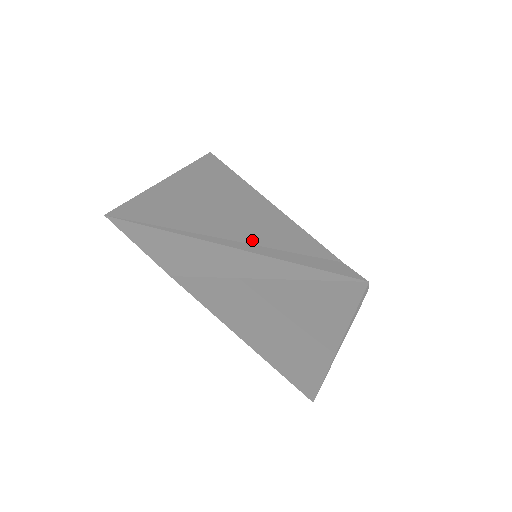
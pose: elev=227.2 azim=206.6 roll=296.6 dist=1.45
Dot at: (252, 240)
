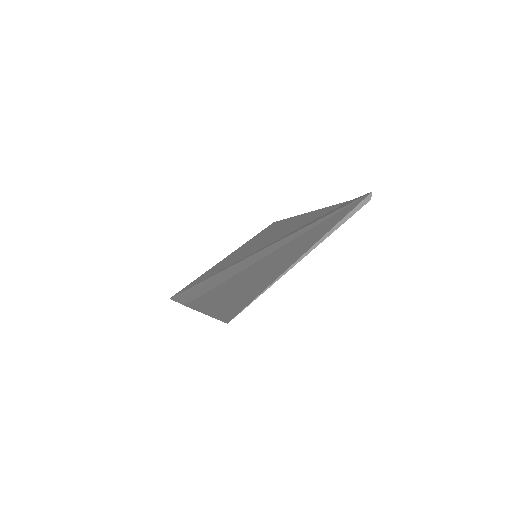
Dot at: (260, 248)
